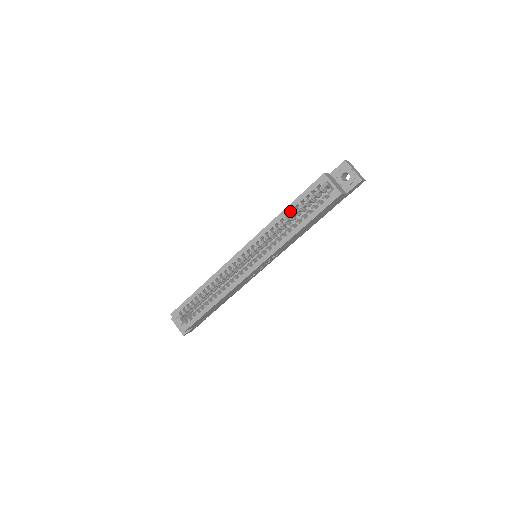
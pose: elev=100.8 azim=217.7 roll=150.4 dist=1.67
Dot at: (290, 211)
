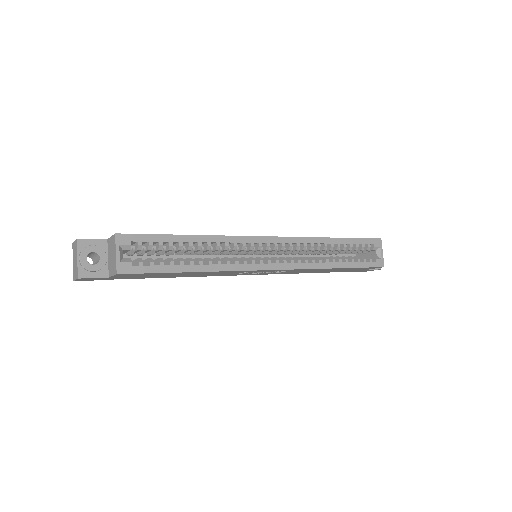
Dot at: (338, 244)
